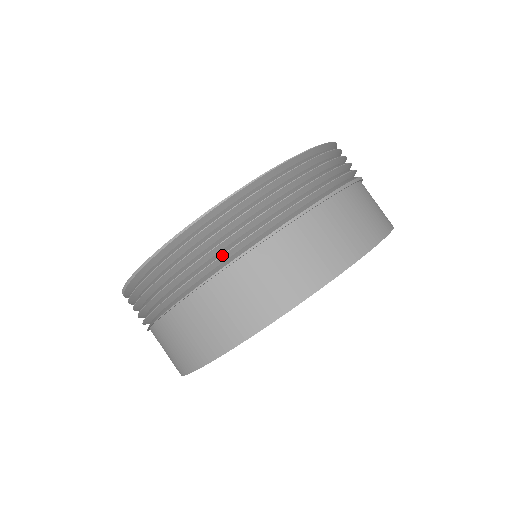
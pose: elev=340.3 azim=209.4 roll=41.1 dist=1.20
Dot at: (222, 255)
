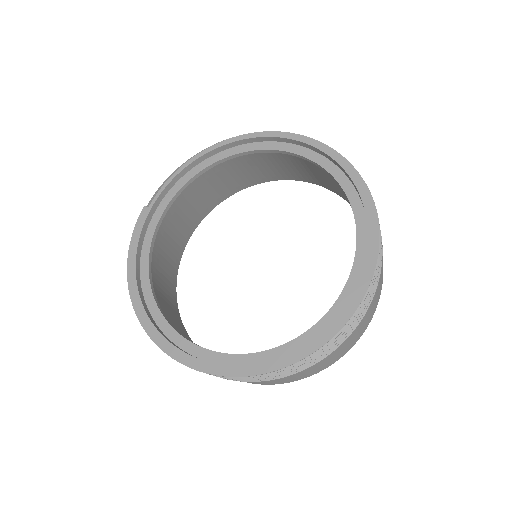
Dot at: occluded
